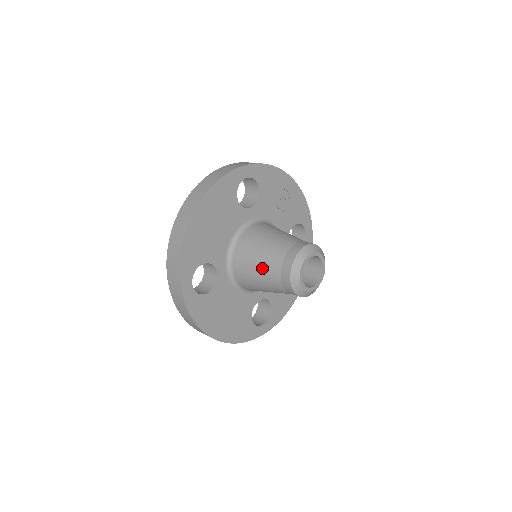
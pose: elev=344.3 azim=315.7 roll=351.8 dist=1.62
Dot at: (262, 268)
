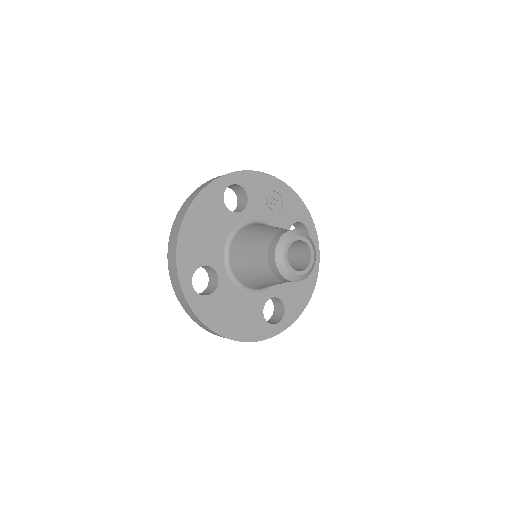
Dot at: (253, 261)
